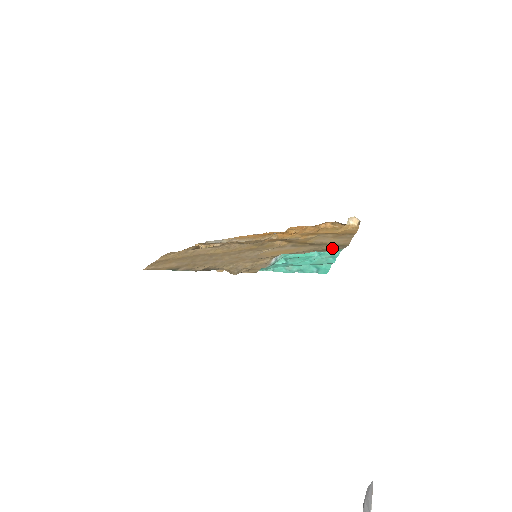
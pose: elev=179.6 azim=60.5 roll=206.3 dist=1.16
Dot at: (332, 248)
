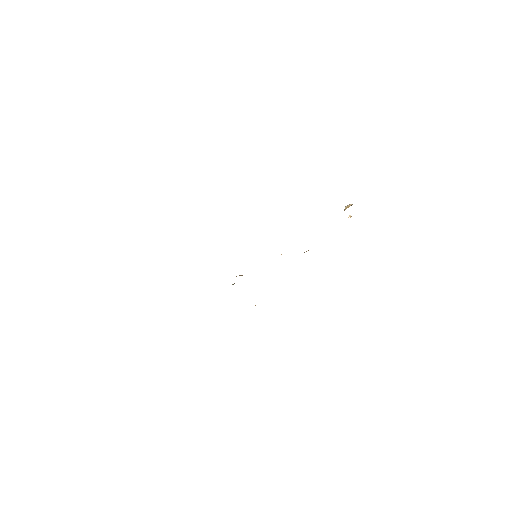
Dot at: occluded
